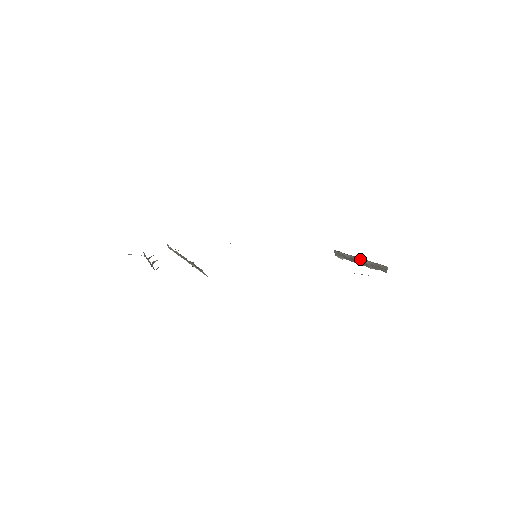
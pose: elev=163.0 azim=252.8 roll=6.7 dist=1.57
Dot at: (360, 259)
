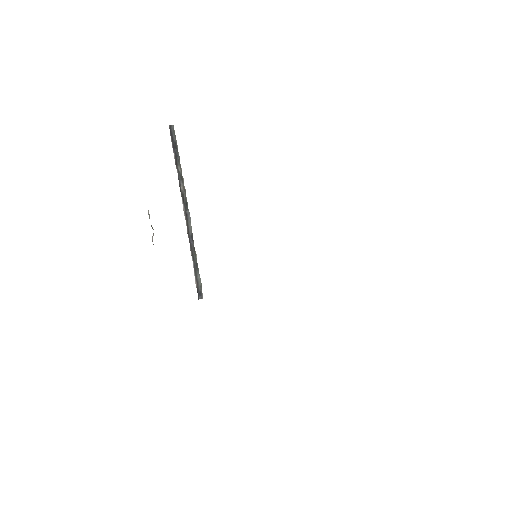
Dot at: occluded
